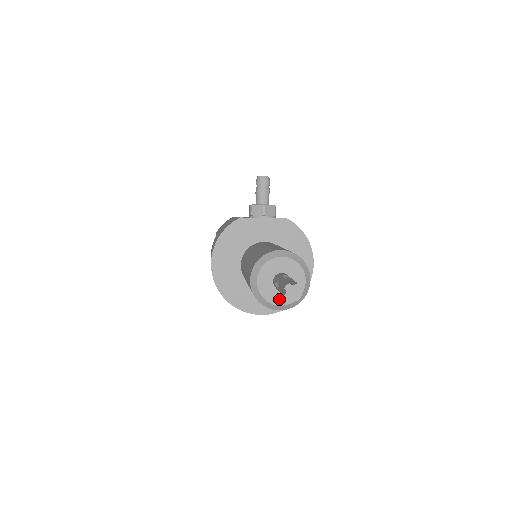
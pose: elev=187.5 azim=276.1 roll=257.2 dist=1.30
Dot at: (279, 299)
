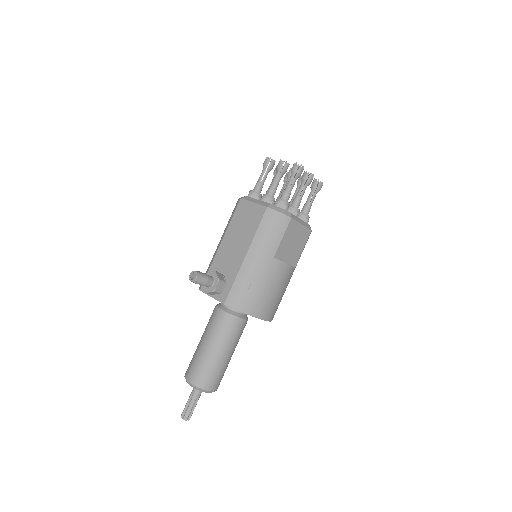
Dot at: occluded
